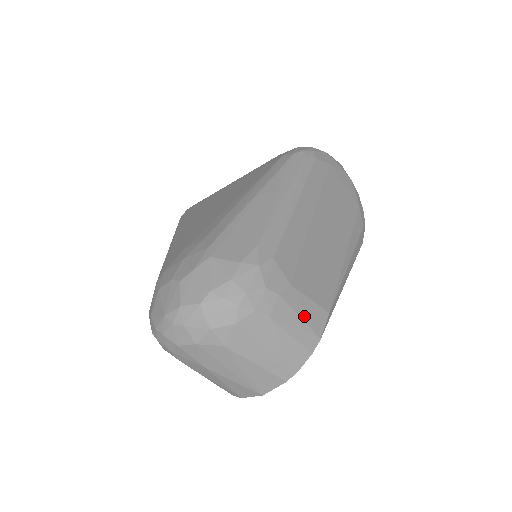
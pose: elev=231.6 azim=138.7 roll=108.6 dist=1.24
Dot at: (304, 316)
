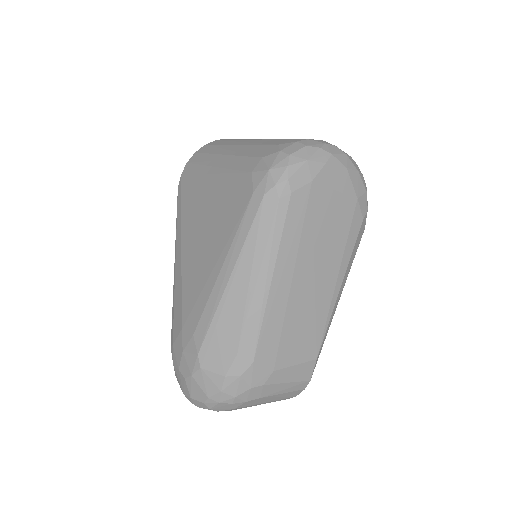
Dot at: (291, 379)
